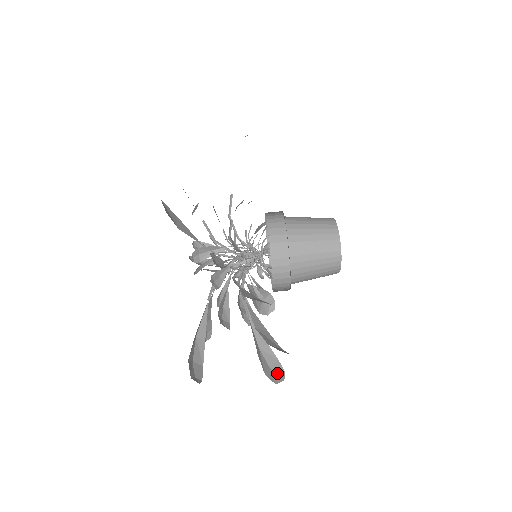
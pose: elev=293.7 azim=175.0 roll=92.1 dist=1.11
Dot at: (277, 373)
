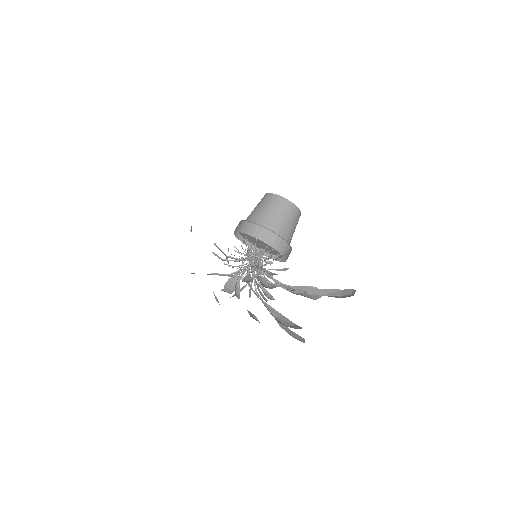
Dot at: (349, 294)
